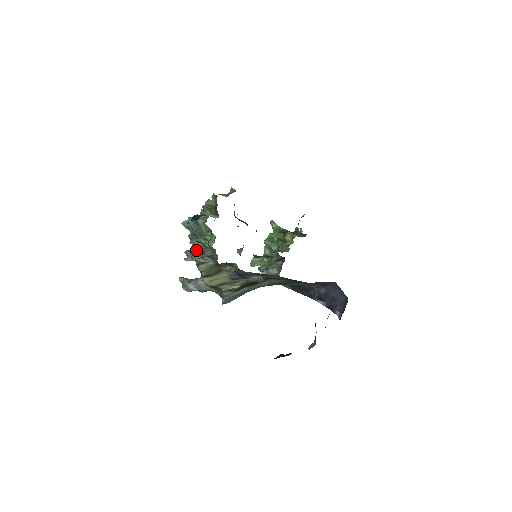
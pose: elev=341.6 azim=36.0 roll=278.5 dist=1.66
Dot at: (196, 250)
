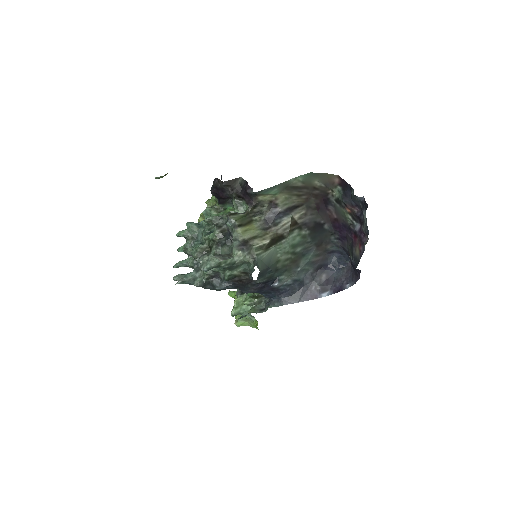
Dot at: (202, 246)
